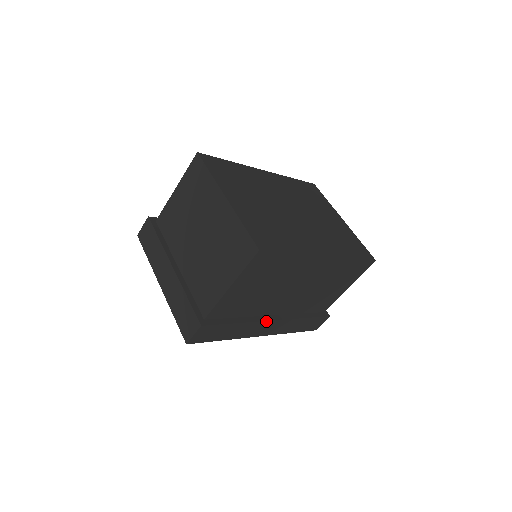
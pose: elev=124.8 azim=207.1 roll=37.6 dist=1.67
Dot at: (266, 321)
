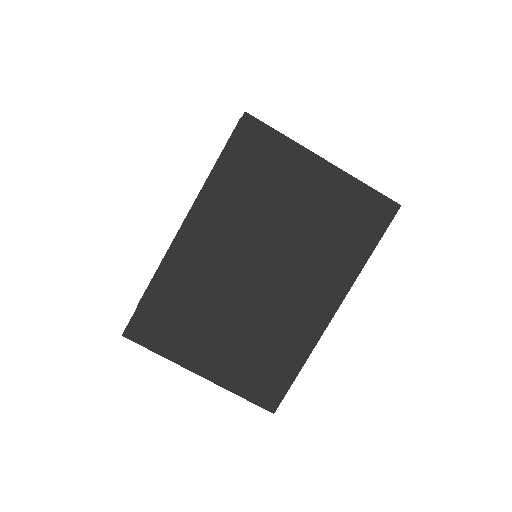
Dot at: occluded
